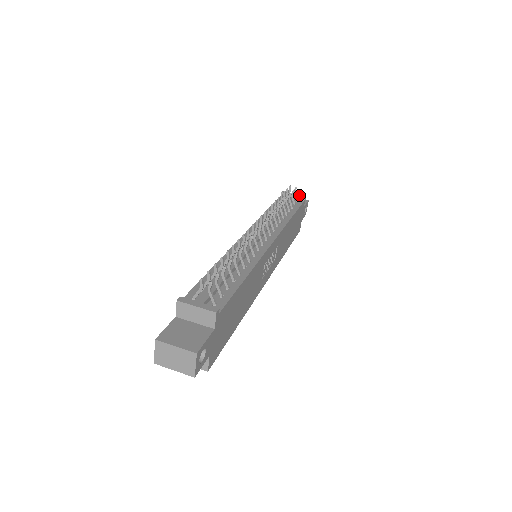
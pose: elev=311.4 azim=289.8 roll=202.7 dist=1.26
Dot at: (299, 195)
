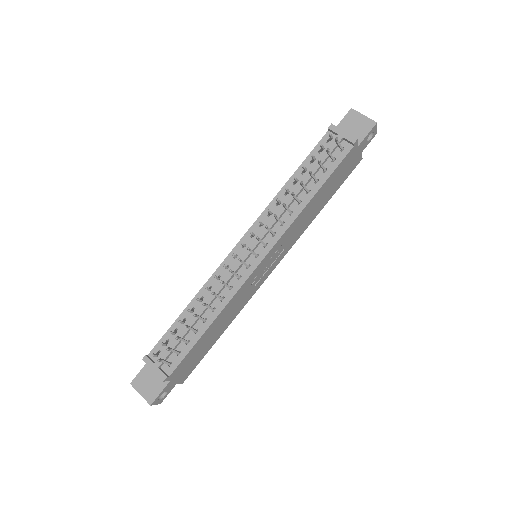
Dot at: (349, 136)
